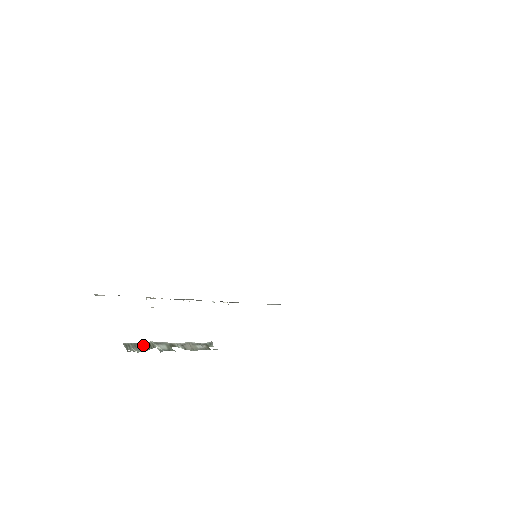
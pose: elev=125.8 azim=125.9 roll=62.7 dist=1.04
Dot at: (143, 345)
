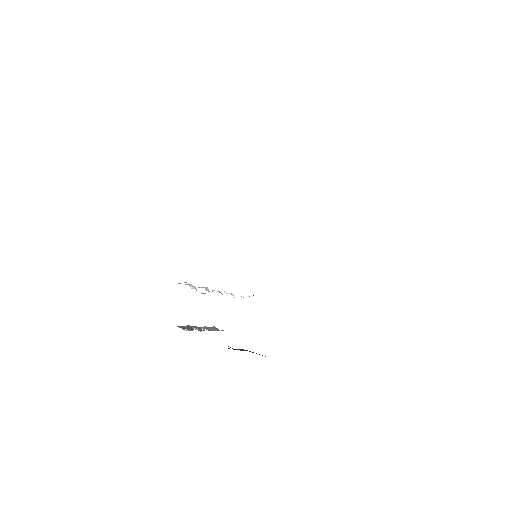
Dot at: (187, 327)
